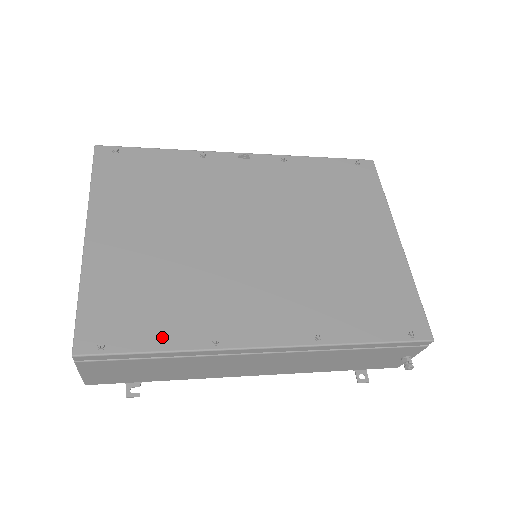
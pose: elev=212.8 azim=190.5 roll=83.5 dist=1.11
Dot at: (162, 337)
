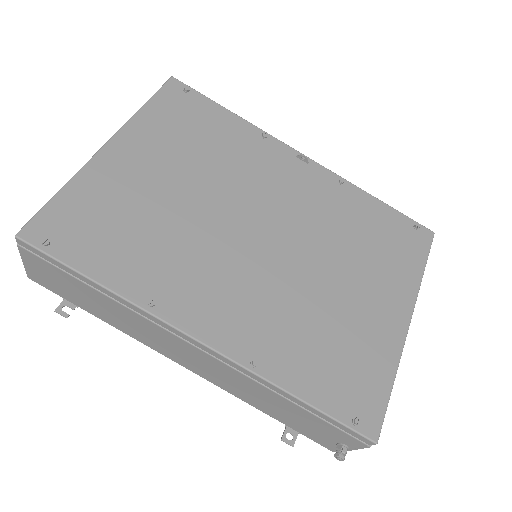
Dot at: (105, 269)
